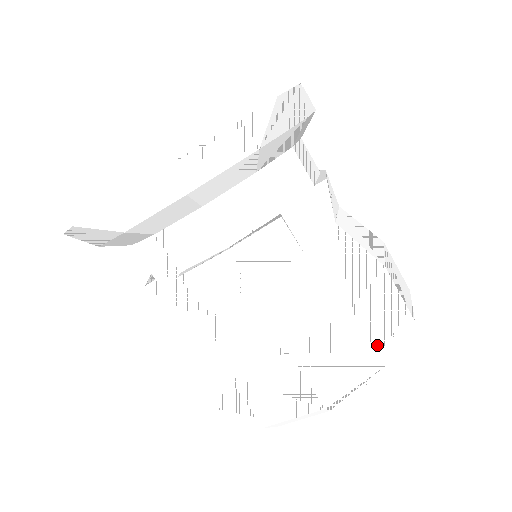
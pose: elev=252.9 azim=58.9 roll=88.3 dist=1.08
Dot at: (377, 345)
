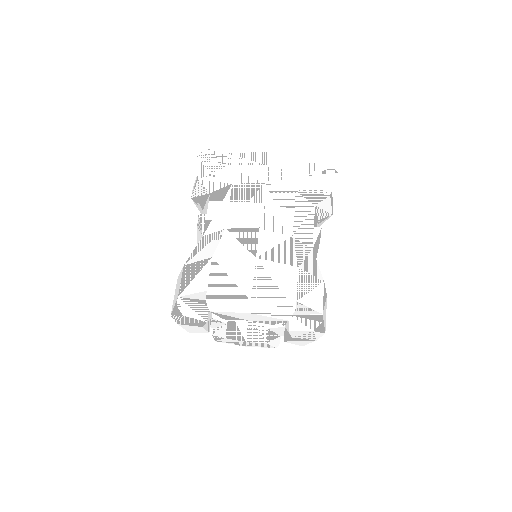
Dot at: (299, 298)
